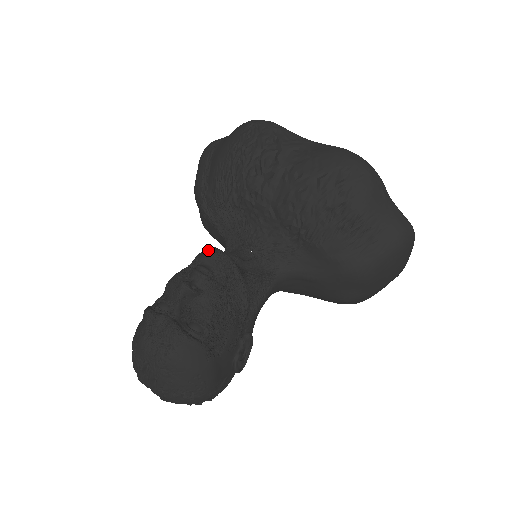
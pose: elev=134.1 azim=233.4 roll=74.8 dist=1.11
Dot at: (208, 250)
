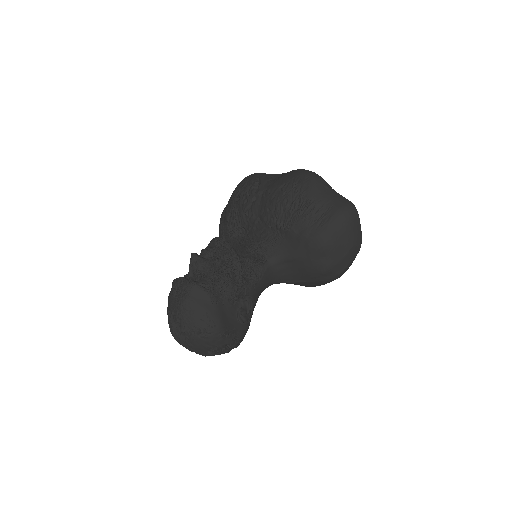
Dot at: (212, 239)
